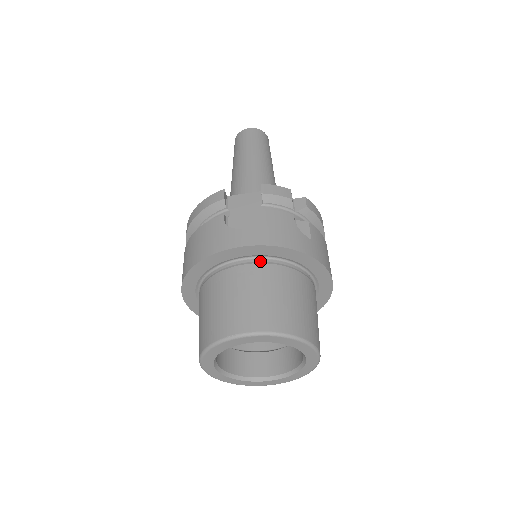
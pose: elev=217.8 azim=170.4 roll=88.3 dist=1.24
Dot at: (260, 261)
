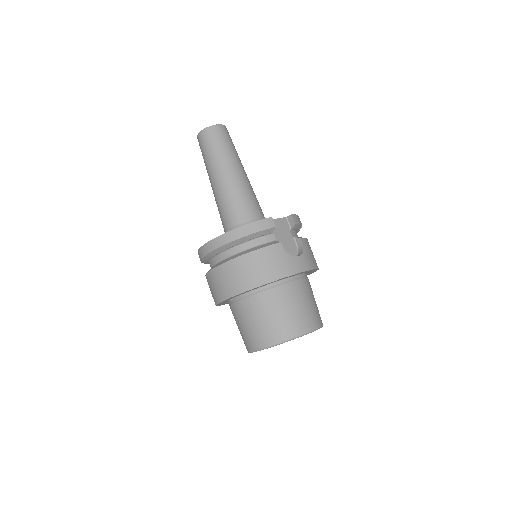
Dot at: (301, 277)
